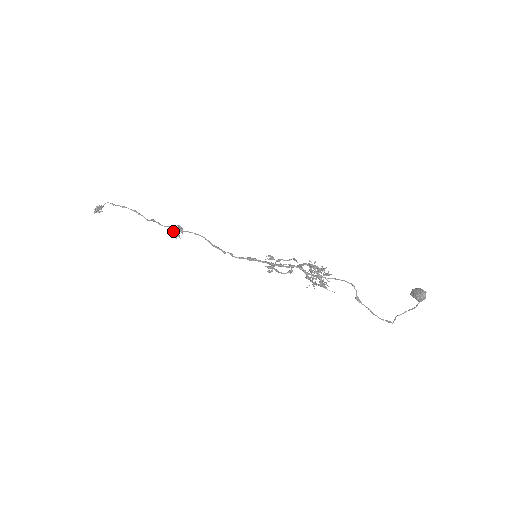
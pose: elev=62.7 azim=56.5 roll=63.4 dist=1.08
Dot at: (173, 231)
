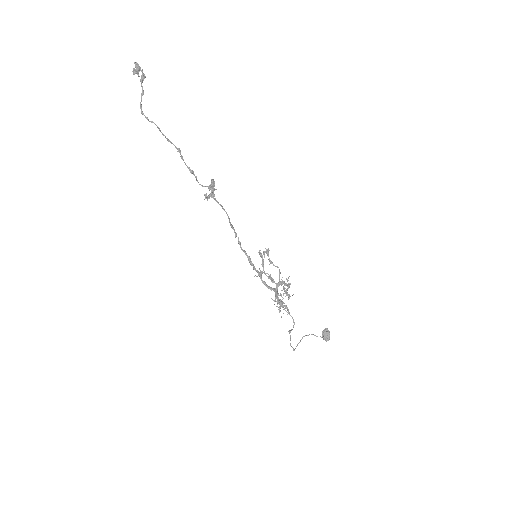
Dot at: (205, 194)
